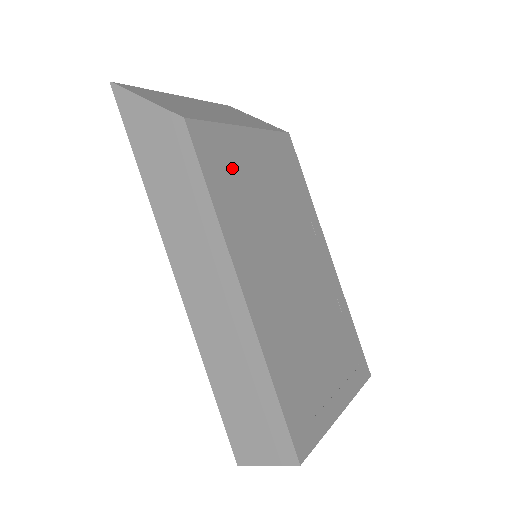
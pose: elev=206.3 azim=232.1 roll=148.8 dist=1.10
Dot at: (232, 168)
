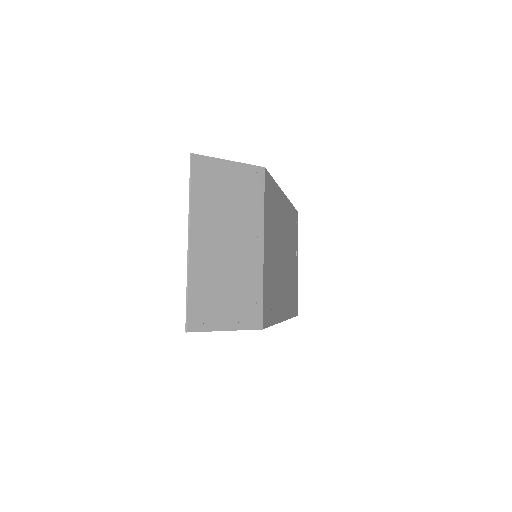
Dot at: (270, 290)
